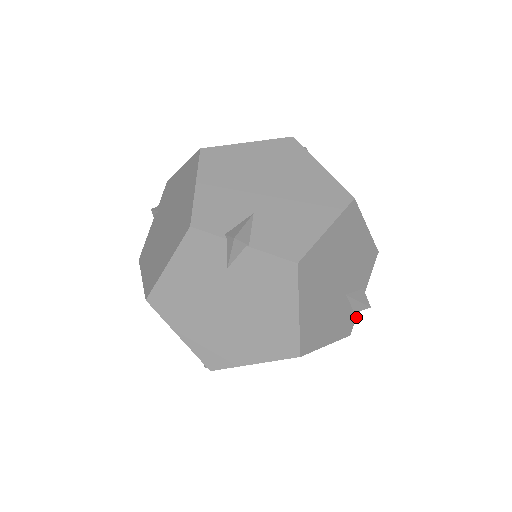
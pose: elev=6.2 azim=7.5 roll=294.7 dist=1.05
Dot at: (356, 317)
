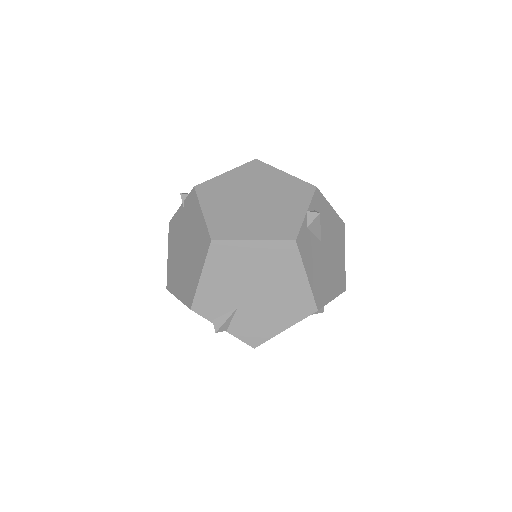
Dot at: occluded
